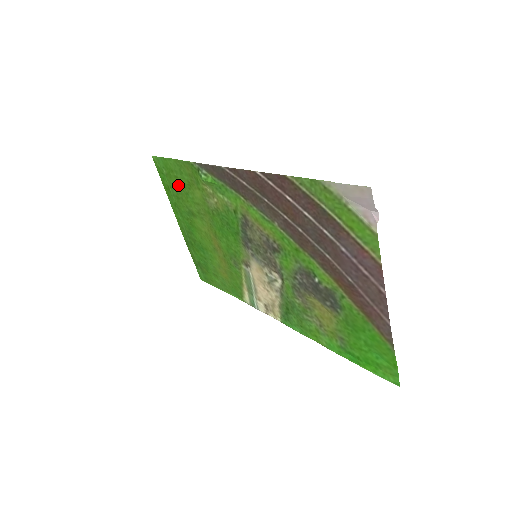
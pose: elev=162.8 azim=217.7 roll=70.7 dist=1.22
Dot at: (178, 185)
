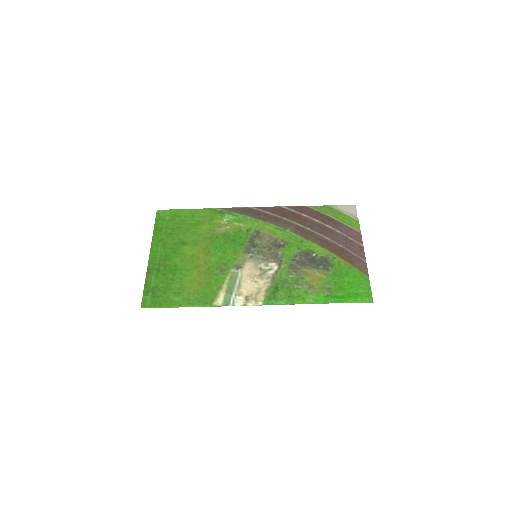
Dot at: (180, 225)
